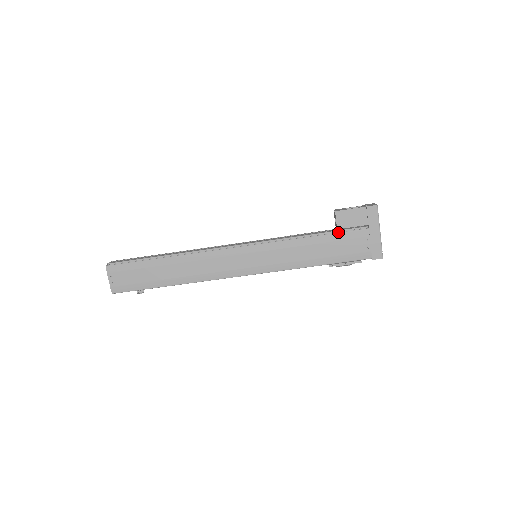
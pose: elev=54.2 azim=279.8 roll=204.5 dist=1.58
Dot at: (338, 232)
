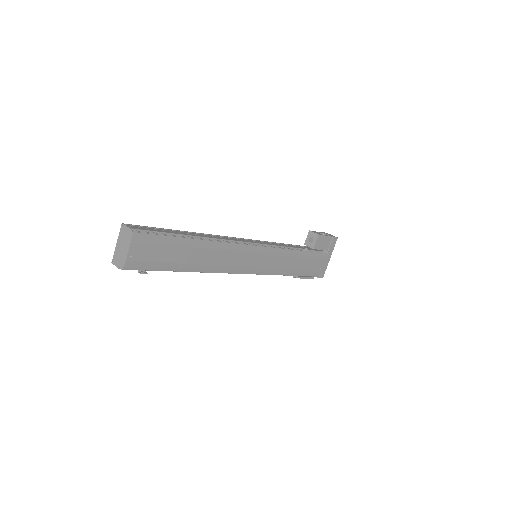
Dot at: (314, 252)
